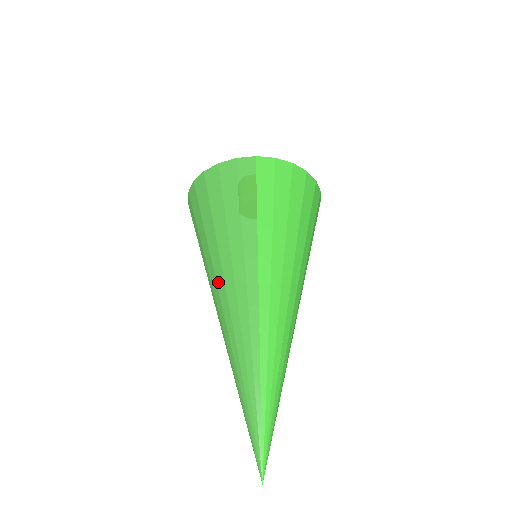
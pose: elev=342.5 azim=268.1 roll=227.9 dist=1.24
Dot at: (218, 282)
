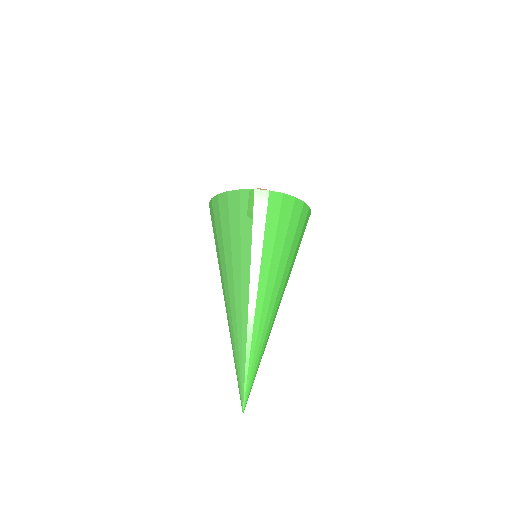
Dot at: (224, 280)
